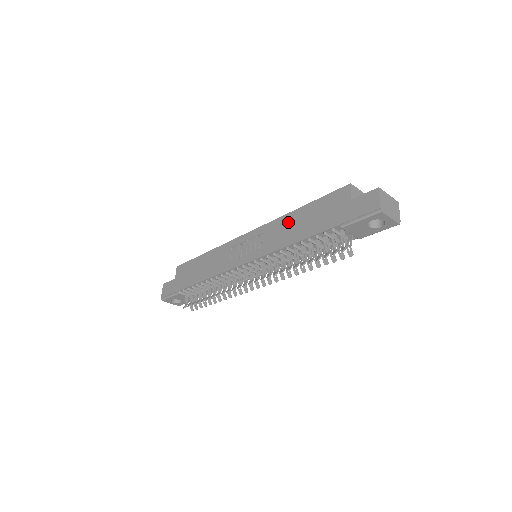
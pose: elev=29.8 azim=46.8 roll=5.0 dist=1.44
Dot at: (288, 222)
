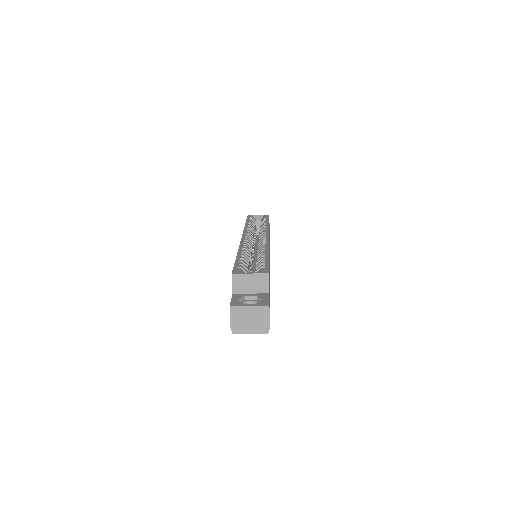
Dot at: occluded
